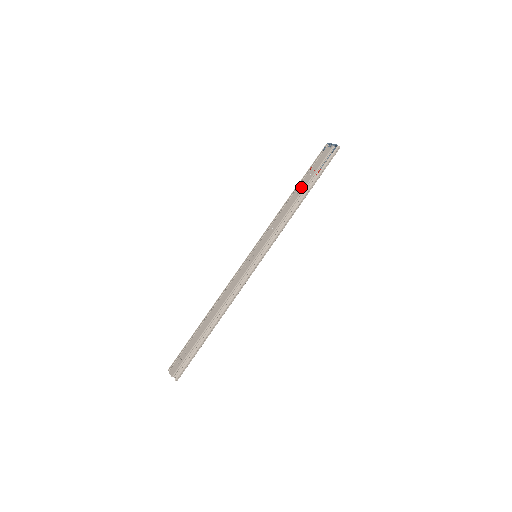
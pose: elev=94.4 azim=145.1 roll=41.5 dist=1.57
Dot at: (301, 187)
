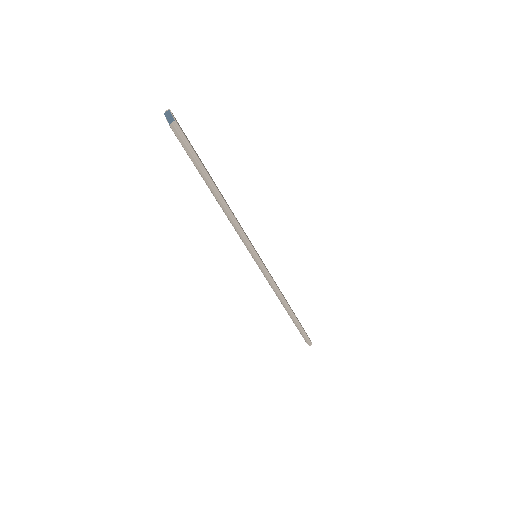
Dot at: occluded
